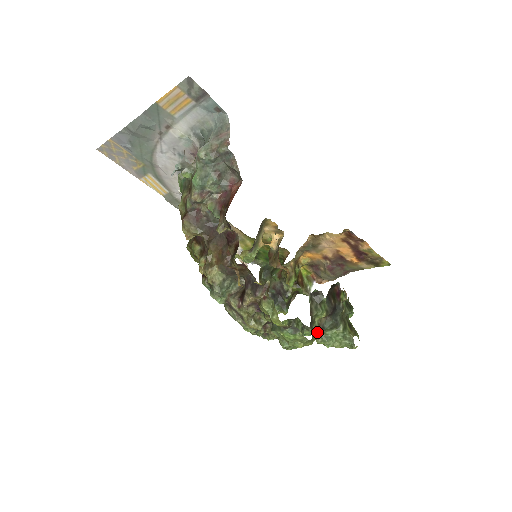
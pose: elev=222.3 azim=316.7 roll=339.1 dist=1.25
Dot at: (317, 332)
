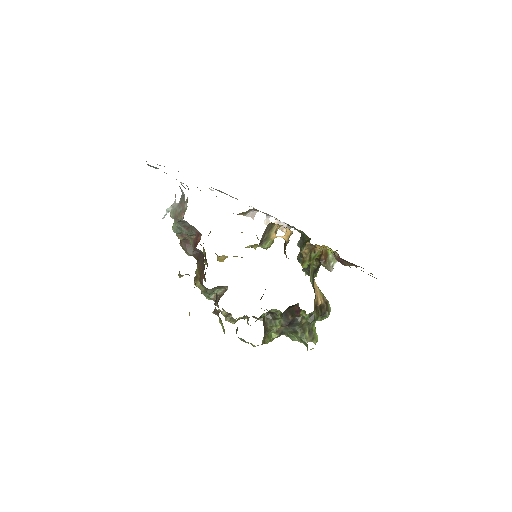
Dot at: (276, 334)
